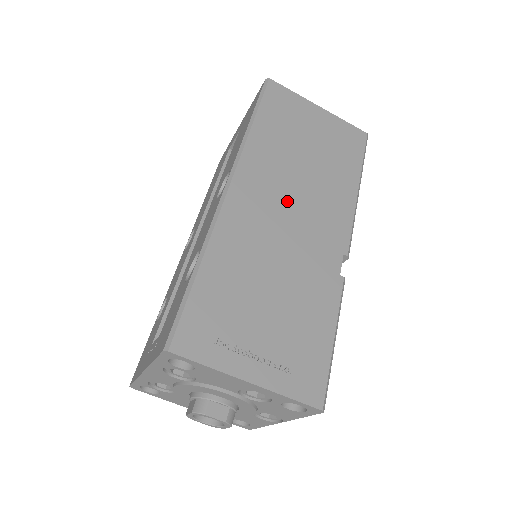
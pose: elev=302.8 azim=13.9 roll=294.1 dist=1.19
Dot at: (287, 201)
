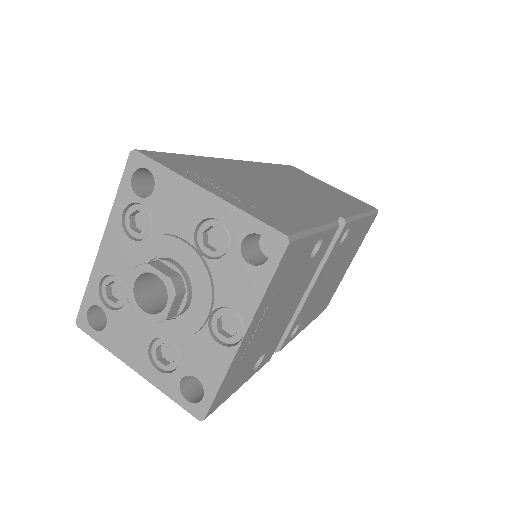
Dot at: (289, 184)
